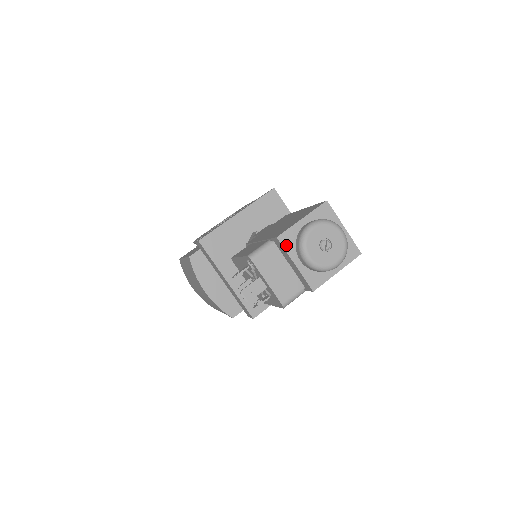
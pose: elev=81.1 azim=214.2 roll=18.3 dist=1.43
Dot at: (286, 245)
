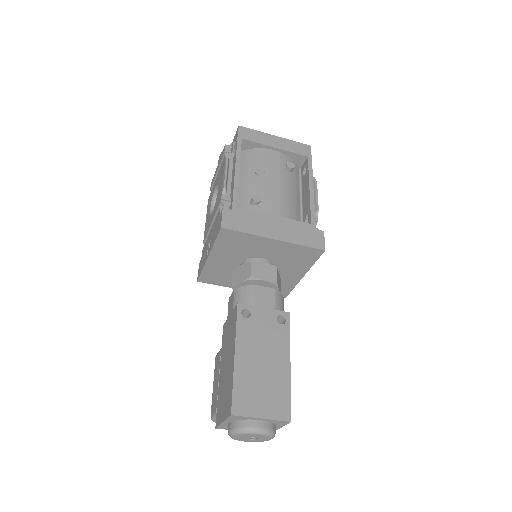
Dot at: (226, 429)
